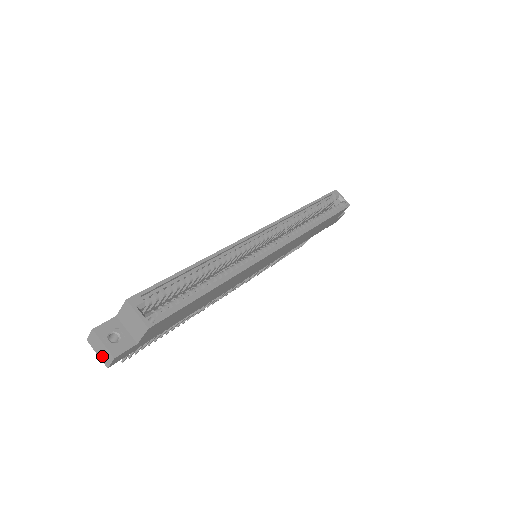
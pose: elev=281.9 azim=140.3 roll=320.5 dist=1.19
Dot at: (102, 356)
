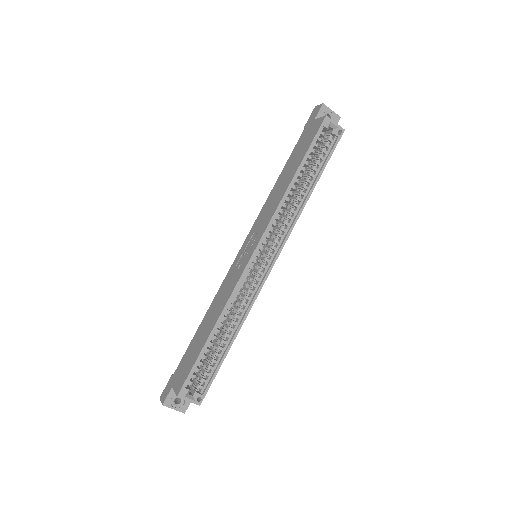
Dot at: occluded
